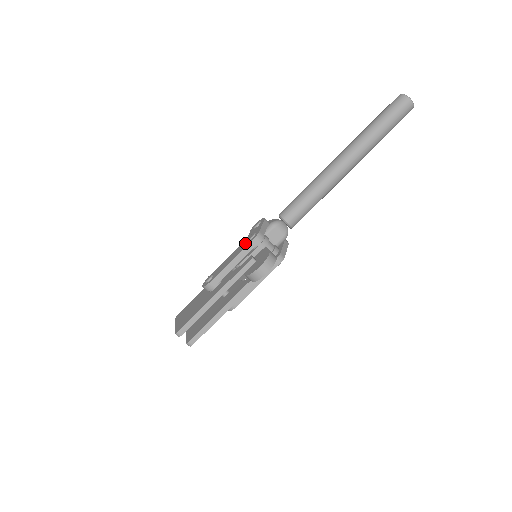
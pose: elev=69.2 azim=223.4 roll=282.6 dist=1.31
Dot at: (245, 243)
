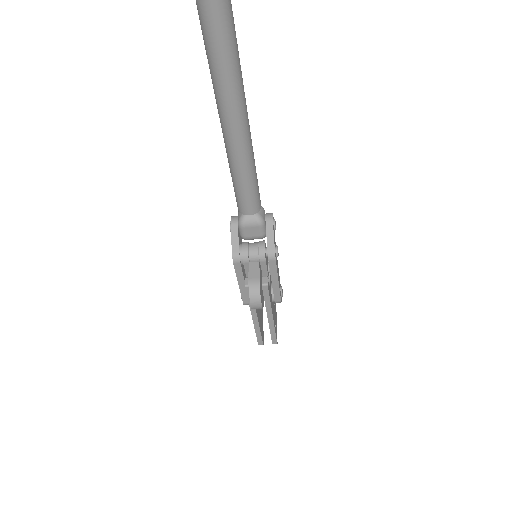
Dot at: occluded
